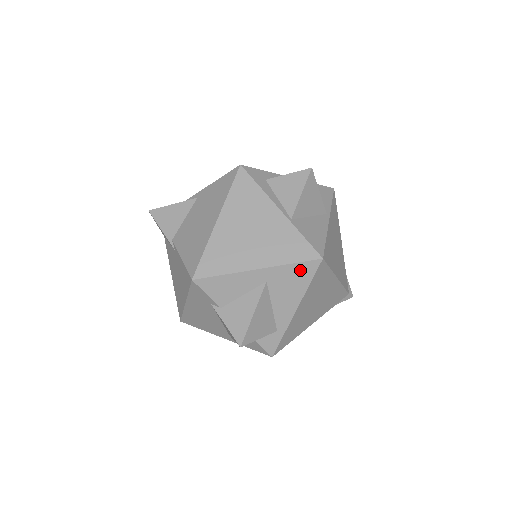
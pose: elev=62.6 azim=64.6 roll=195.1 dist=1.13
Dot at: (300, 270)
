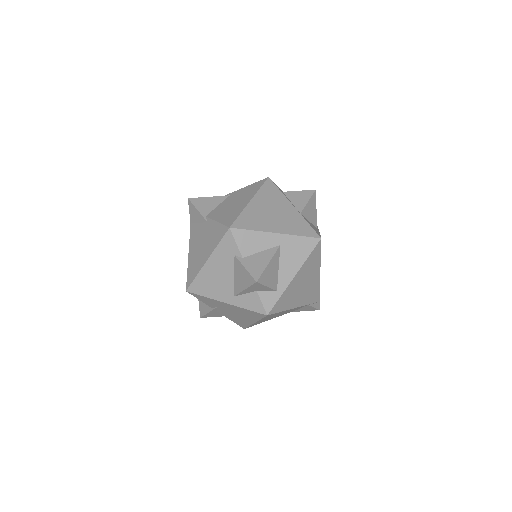
Dot at: (305, 243)
